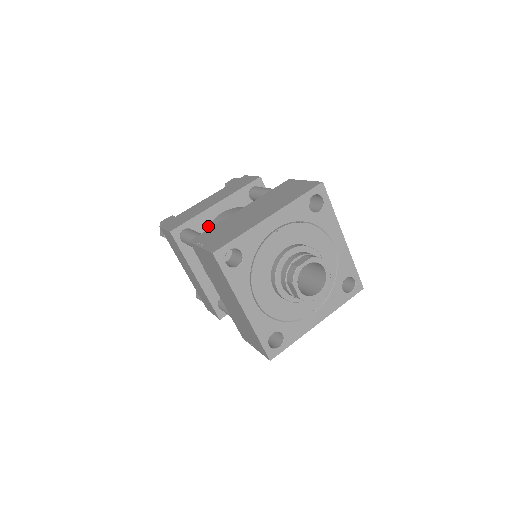
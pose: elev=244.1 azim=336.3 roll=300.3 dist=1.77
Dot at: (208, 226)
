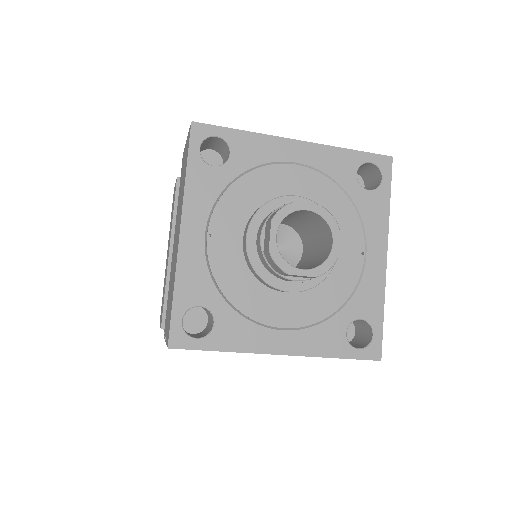
Dot at: occluded
